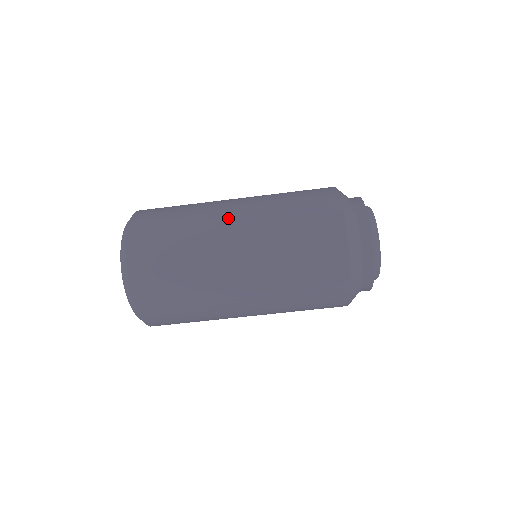
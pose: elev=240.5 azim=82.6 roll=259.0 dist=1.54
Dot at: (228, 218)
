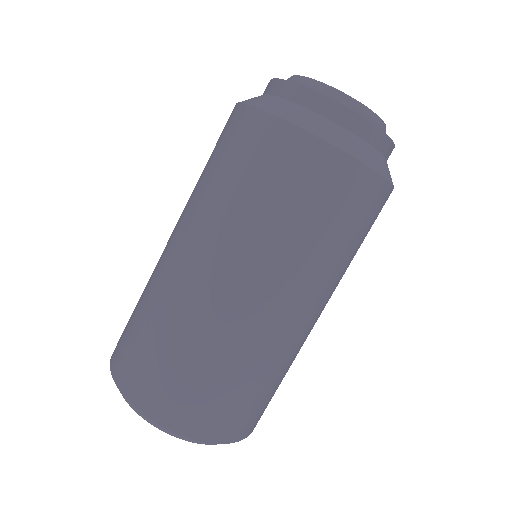
Dot at: occluded
